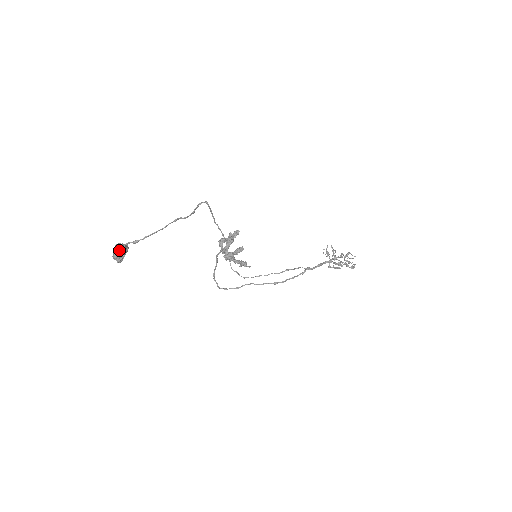
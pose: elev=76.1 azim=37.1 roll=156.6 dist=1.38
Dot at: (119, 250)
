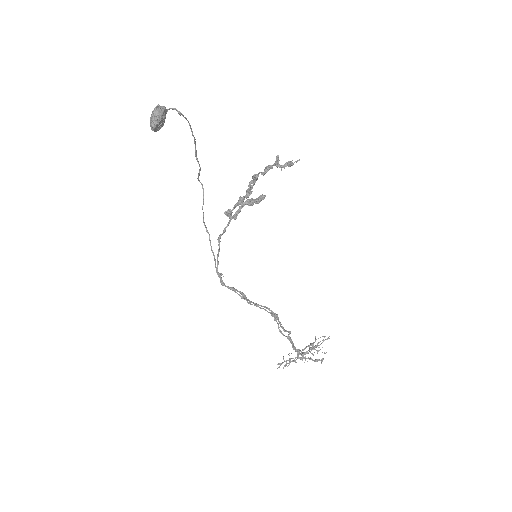
Dot at: (164, 107)
